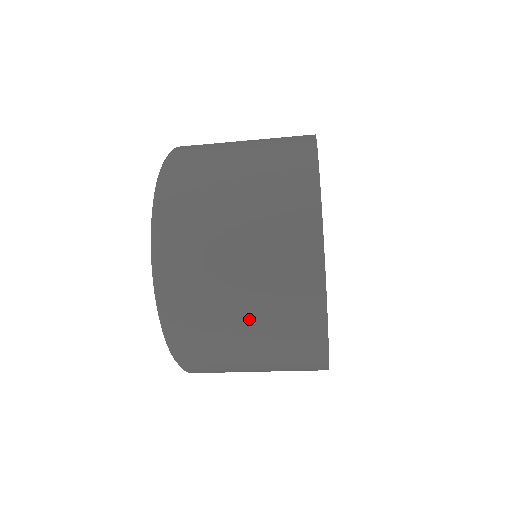
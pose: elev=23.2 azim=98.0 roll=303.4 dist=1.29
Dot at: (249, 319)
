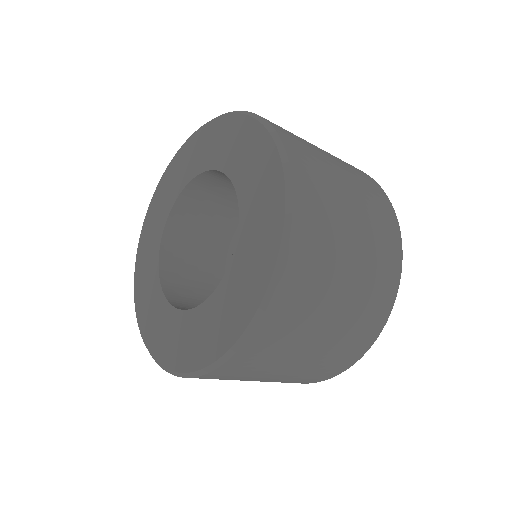
Dot at: (274, 378)
